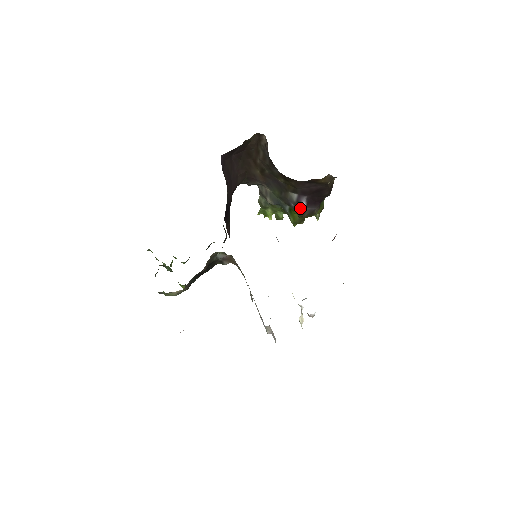
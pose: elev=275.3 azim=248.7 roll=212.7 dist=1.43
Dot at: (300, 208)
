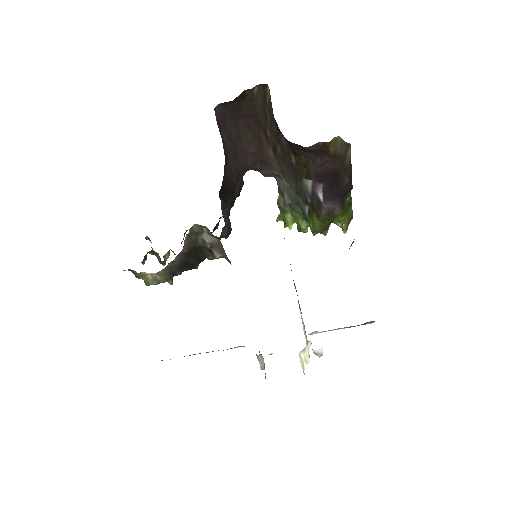
Dot at: (316, 203)
